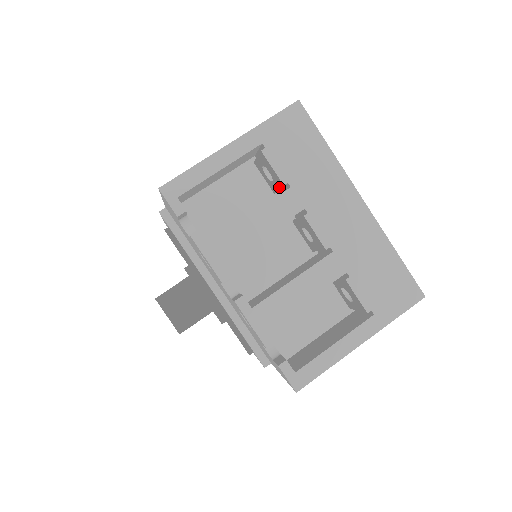
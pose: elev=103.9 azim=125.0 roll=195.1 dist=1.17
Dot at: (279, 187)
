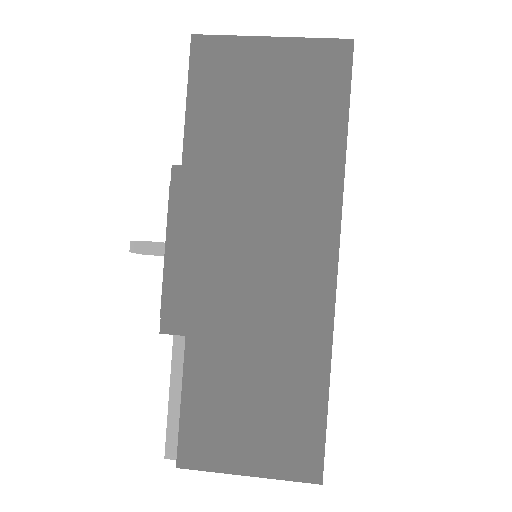
Dot at: occluded
